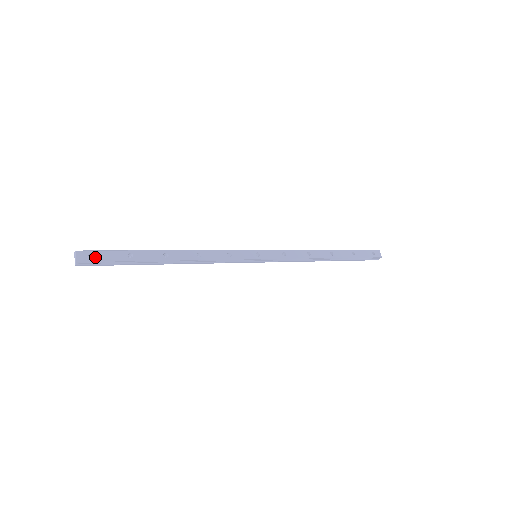
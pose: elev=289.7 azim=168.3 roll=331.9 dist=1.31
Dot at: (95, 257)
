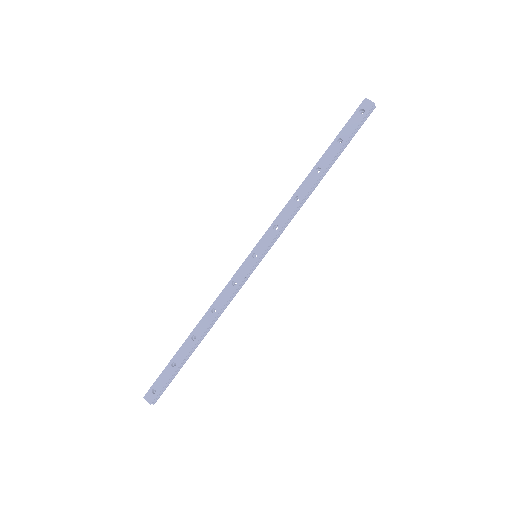
Dot at: (156, 390)
